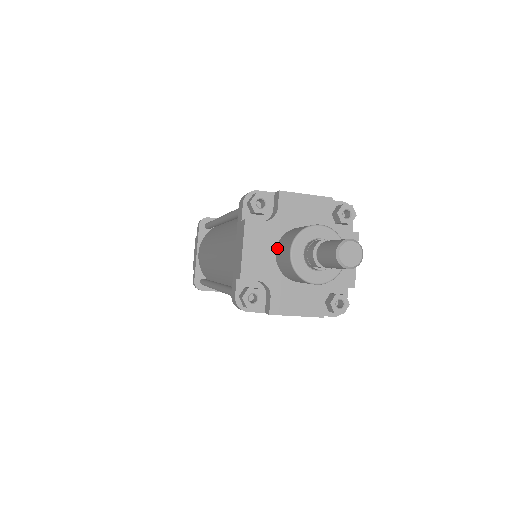
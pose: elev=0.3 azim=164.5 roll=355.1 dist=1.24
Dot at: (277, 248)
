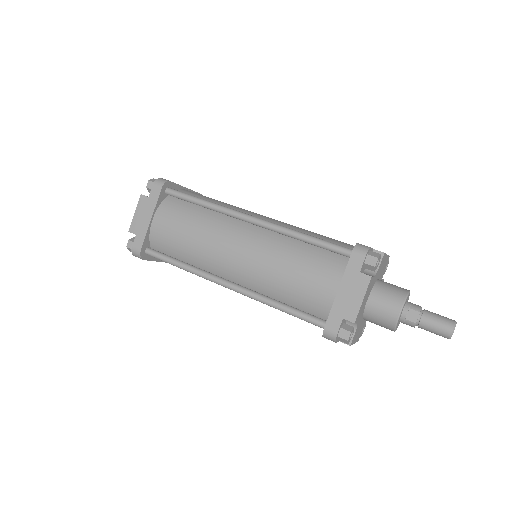
Dot at: occluded
